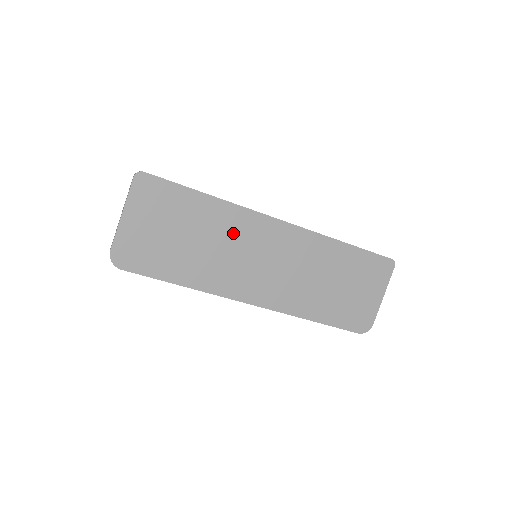
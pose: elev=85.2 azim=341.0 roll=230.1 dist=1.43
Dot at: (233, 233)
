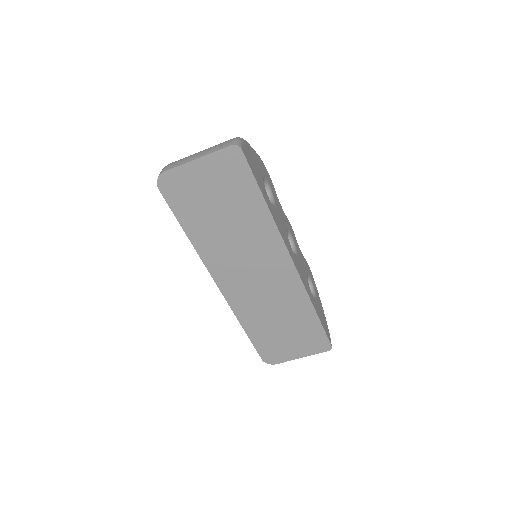
Dot at: (255, 240)
